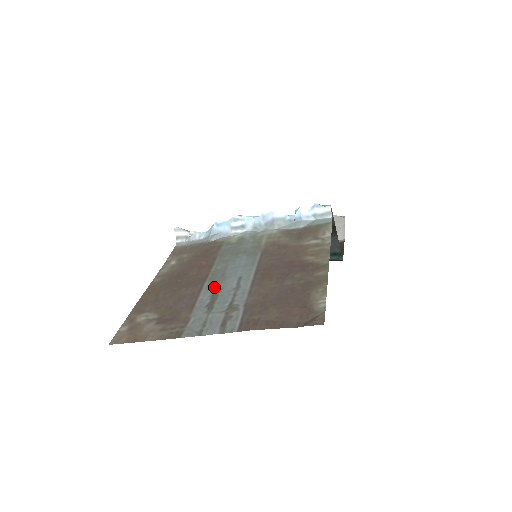
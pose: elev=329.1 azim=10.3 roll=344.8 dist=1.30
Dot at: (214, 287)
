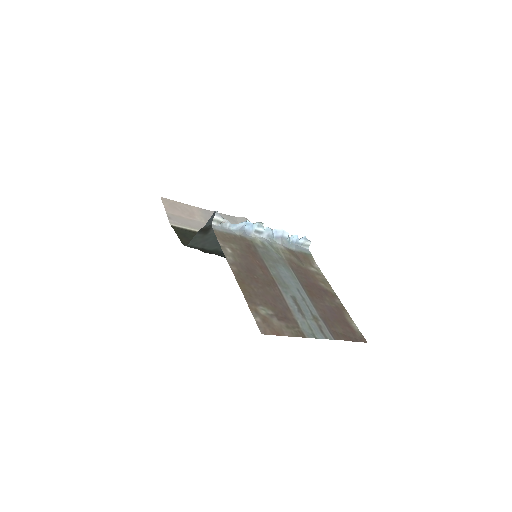
Dot at: (289, 294)
